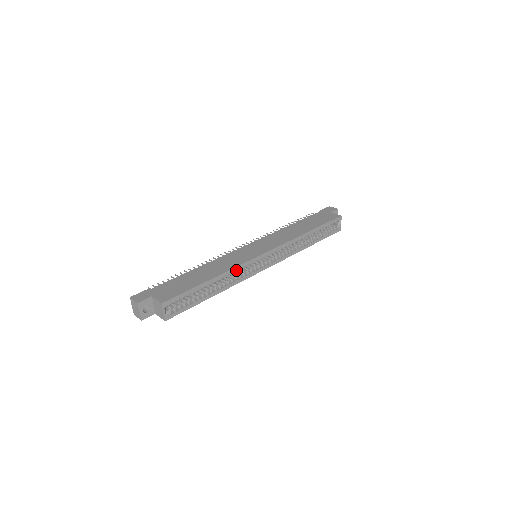
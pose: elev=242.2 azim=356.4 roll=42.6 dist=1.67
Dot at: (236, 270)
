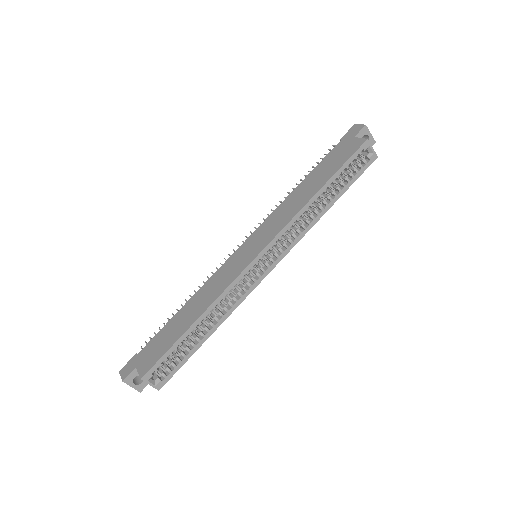
Dot at: (227, 294)
